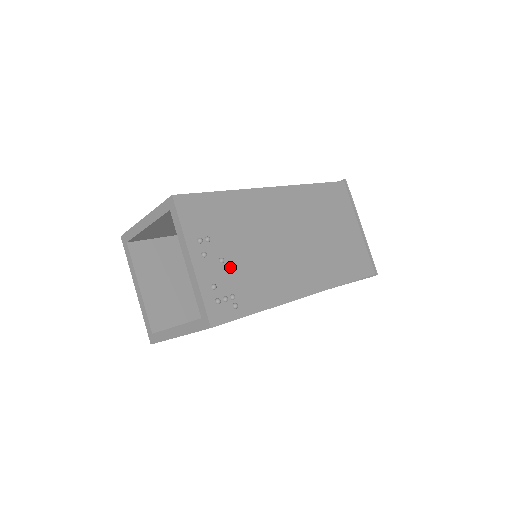
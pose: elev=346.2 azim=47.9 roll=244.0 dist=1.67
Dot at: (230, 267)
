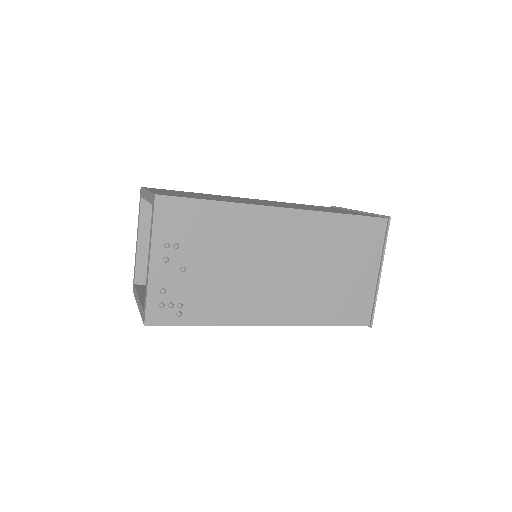
Dot at: (190, 277)
